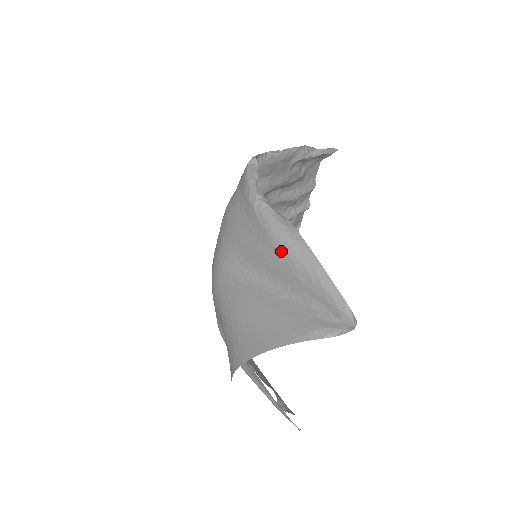
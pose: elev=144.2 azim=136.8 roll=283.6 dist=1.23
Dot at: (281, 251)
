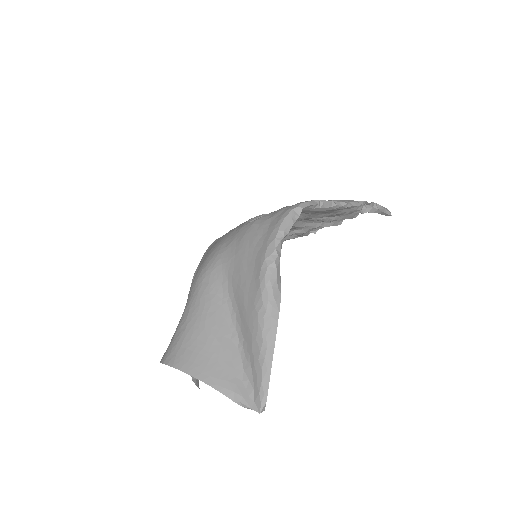
Dot at: (256, 314)
